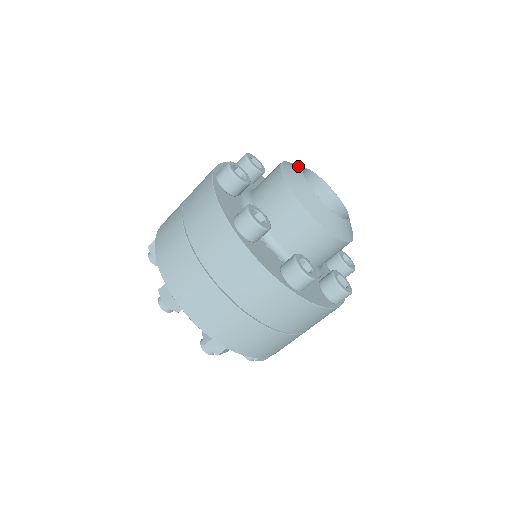
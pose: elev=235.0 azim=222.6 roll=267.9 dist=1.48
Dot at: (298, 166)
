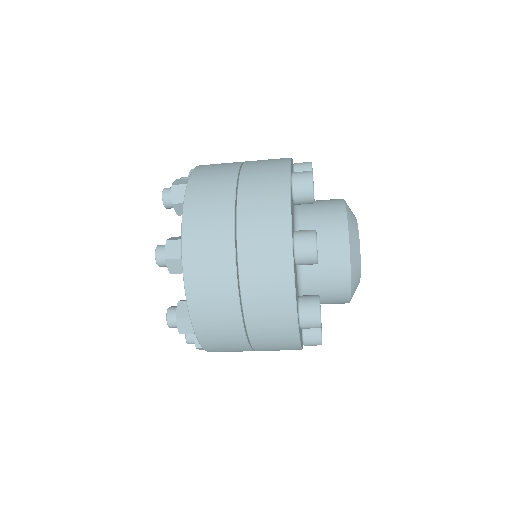
Dot at: (356, 229)
